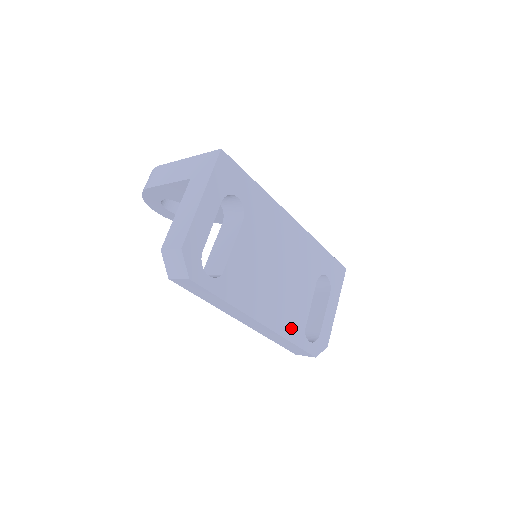
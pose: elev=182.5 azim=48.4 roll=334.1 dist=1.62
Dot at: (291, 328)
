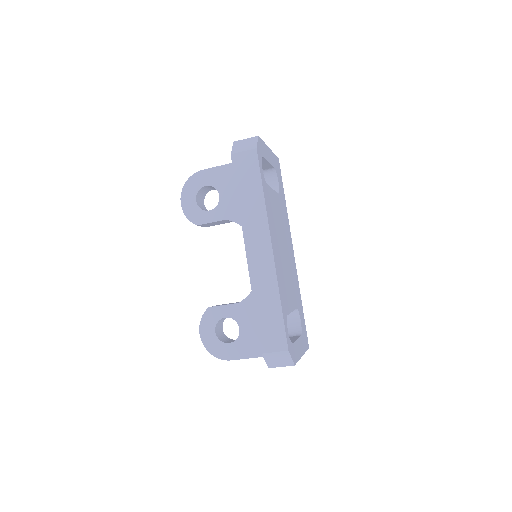
Dot at: (282, 292)
